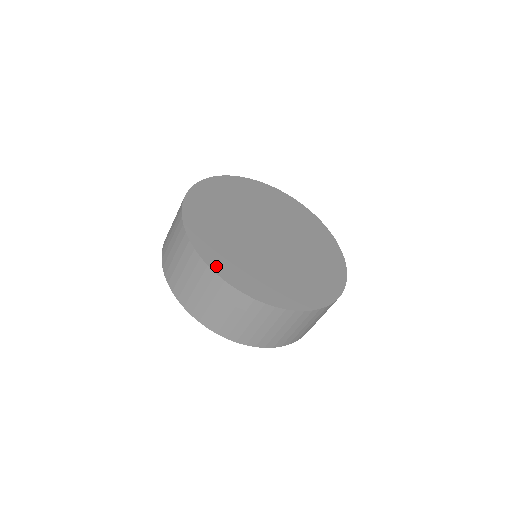
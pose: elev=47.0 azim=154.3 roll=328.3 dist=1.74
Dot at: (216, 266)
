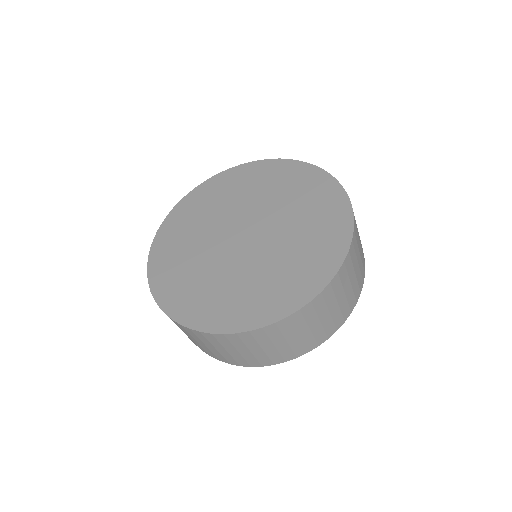
Dot at: (162, 297)
